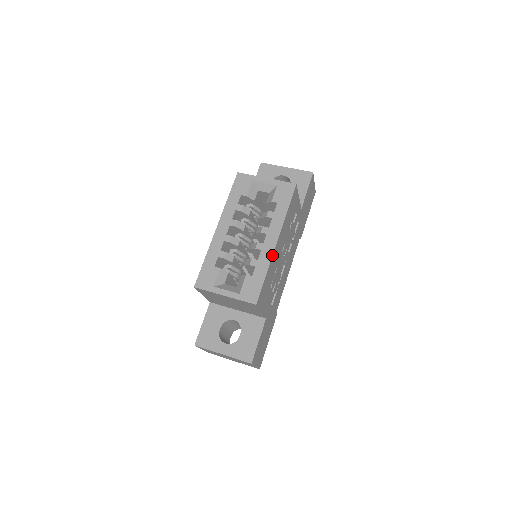
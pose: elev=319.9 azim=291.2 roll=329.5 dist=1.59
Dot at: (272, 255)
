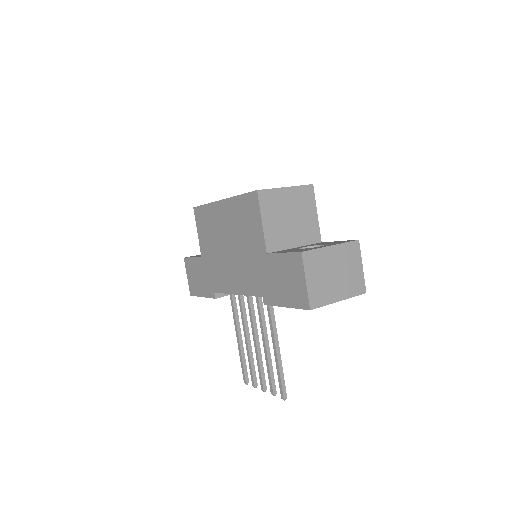
Dot at: occluded
